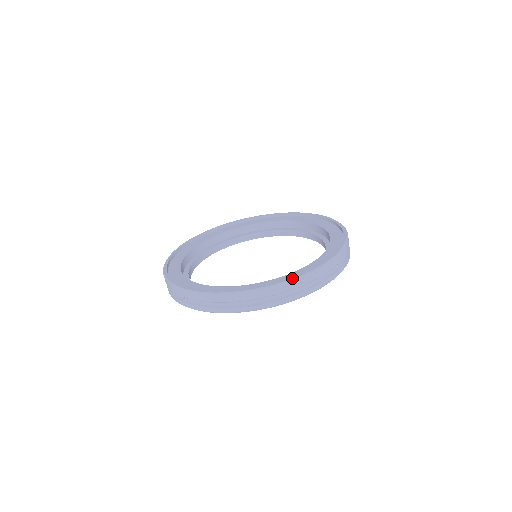
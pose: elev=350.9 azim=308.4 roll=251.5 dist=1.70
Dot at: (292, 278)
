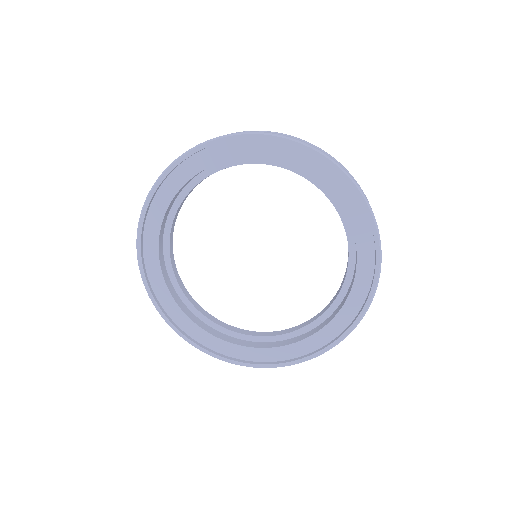
Dot at: (351, 331)
